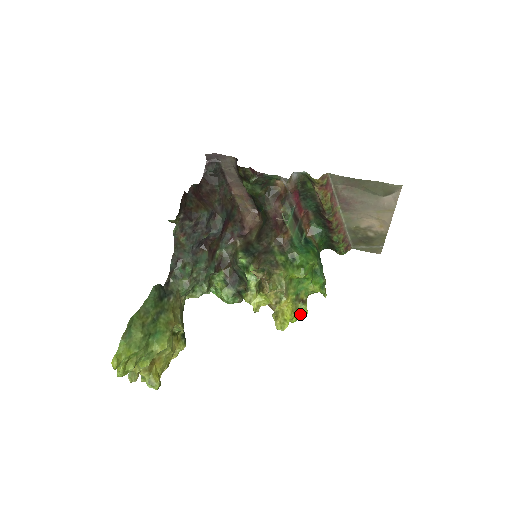
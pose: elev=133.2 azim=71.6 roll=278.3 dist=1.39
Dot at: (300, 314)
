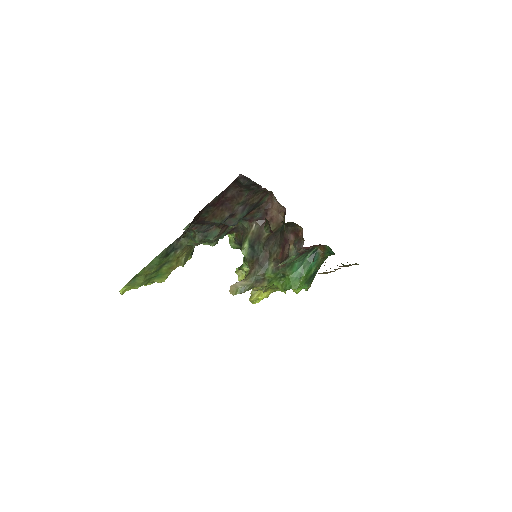
Dot at: (279, 290)
